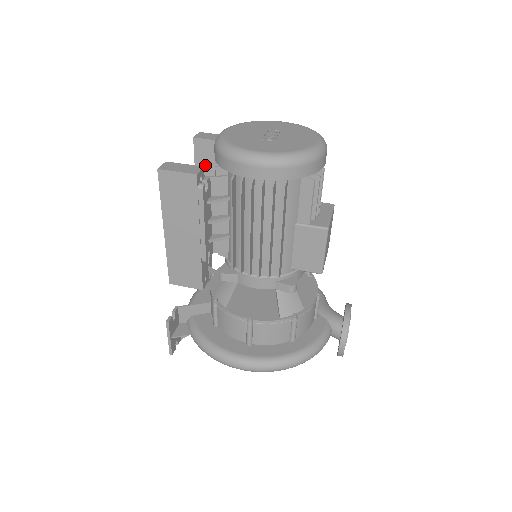
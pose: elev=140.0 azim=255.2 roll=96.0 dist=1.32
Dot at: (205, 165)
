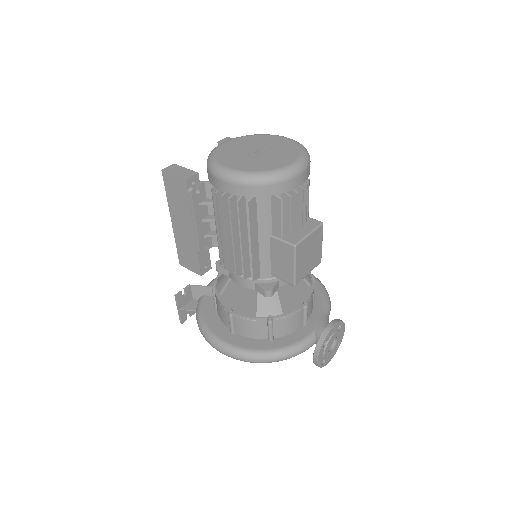
Dot at: occluded
